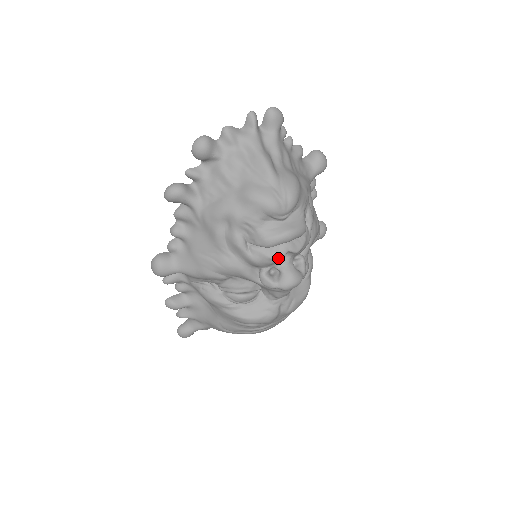
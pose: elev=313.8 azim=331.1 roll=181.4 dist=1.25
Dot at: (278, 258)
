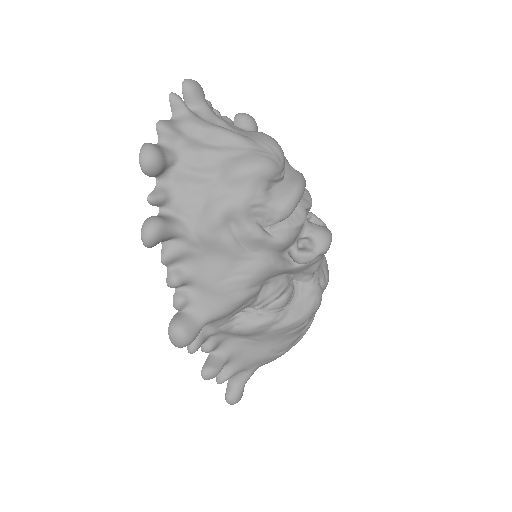
Dot at: (303, 222)
